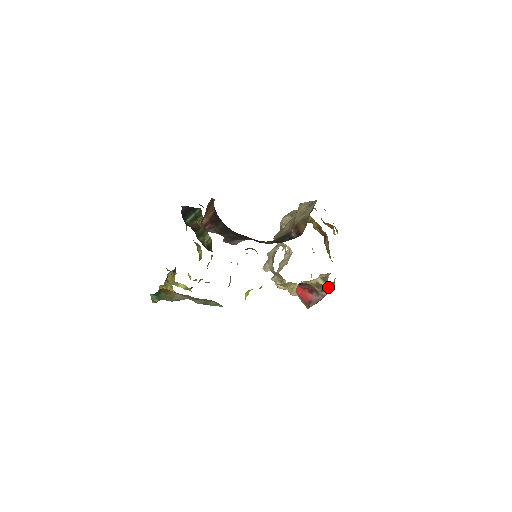
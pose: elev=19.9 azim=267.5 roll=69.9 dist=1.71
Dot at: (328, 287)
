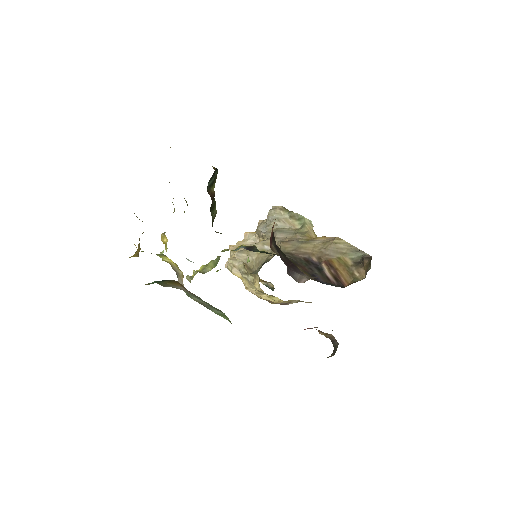
Dot at: occluded
